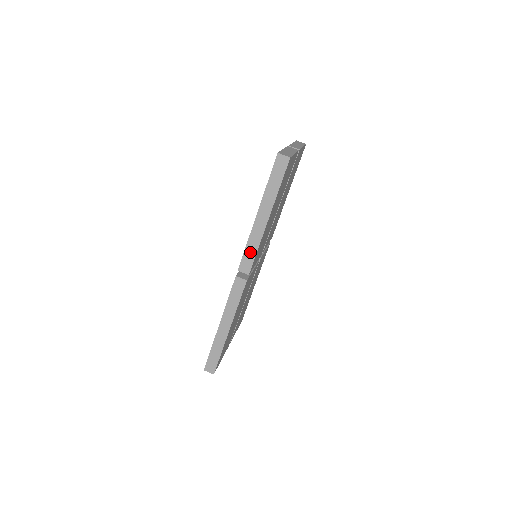
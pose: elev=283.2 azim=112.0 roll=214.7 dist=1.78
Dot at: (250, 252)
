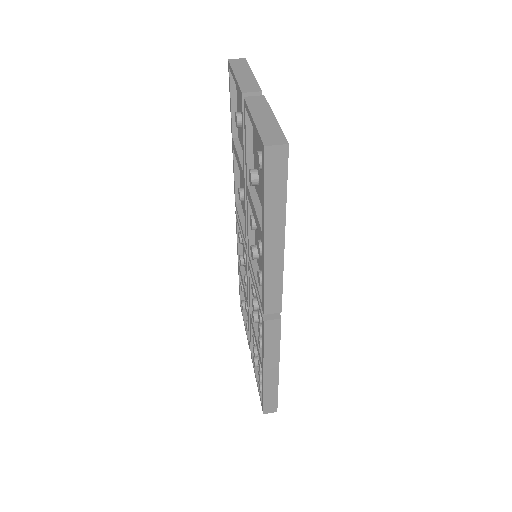
Dot at: (273, 289)
